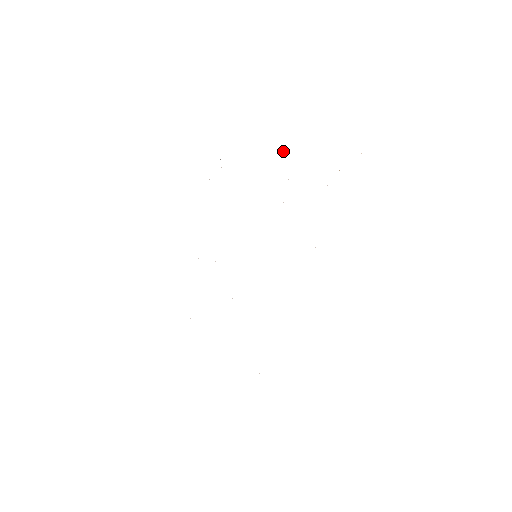
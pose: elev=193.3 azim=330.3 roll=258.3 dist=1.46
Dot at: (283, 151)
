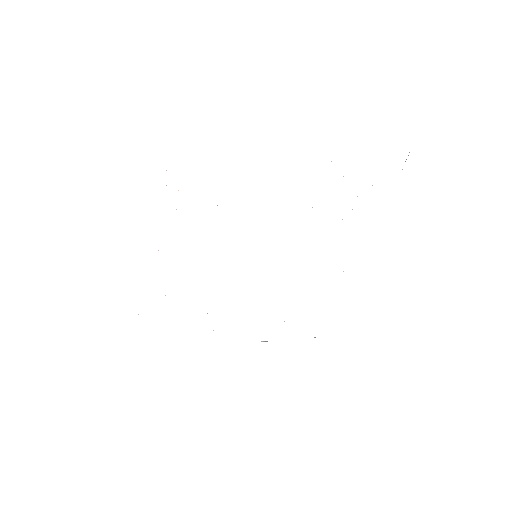
Dot at: occluded
